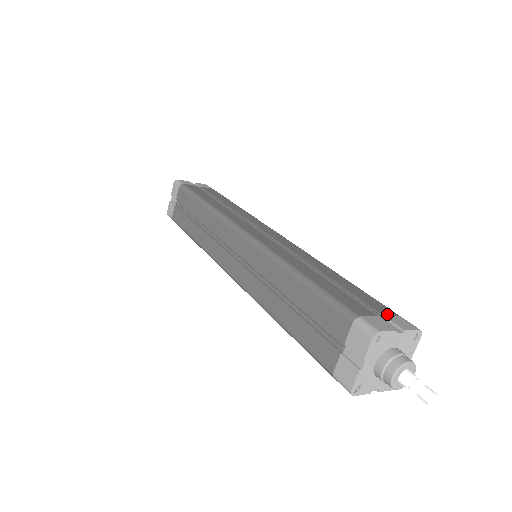
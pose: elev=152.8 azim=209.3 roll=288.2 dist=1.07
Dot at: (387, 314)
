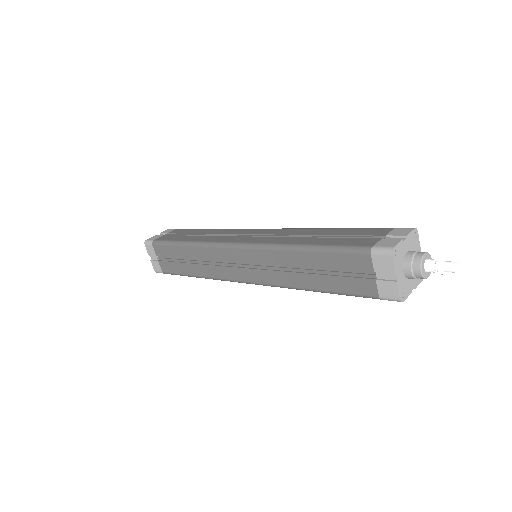
Dot at: (386, 233)
